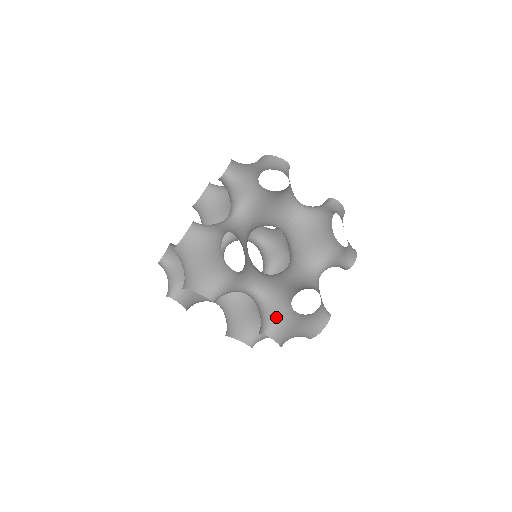
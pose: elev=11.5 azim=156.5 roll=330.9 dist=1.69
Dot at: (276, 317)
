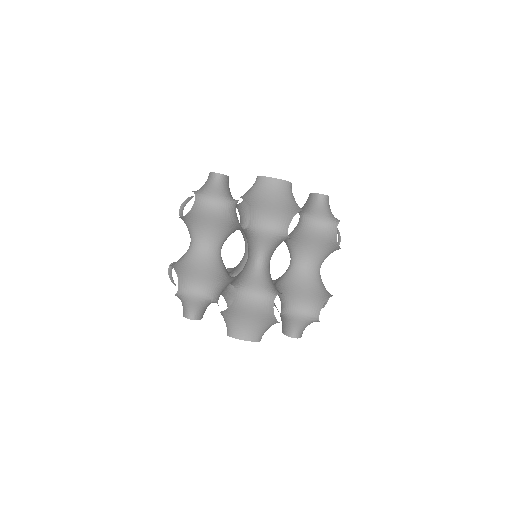
Dot at: (303, 325)
